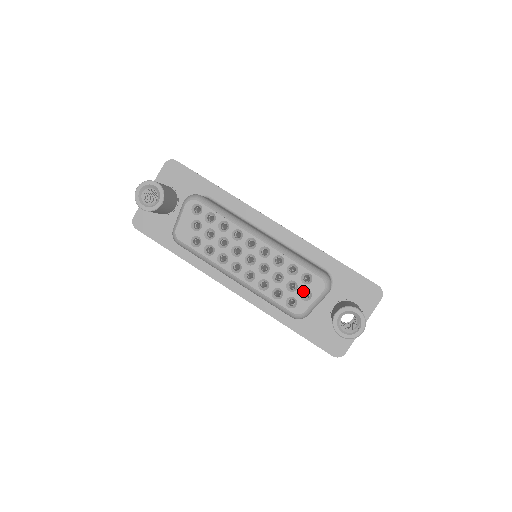
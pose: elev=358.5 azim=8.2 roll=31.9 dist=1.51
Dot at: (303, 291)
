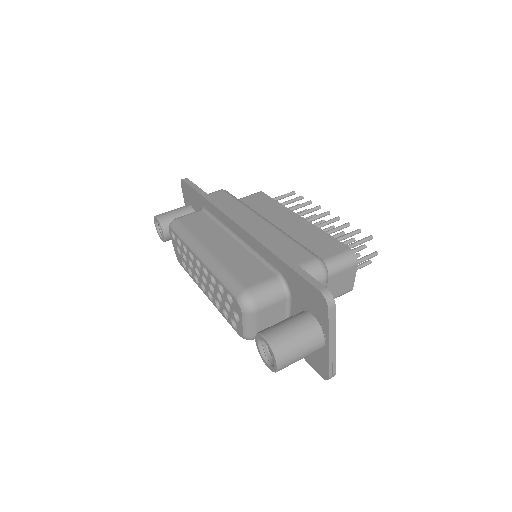
Dot at: (235, 312)
